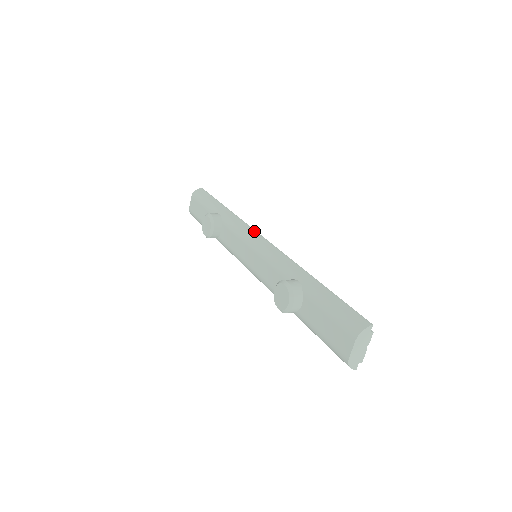
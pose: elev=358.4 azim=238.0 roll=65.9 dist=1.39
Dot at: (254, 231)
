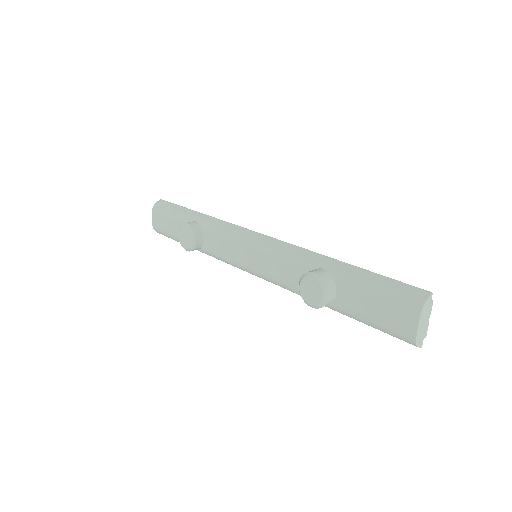
Dot at: (246, 229)
